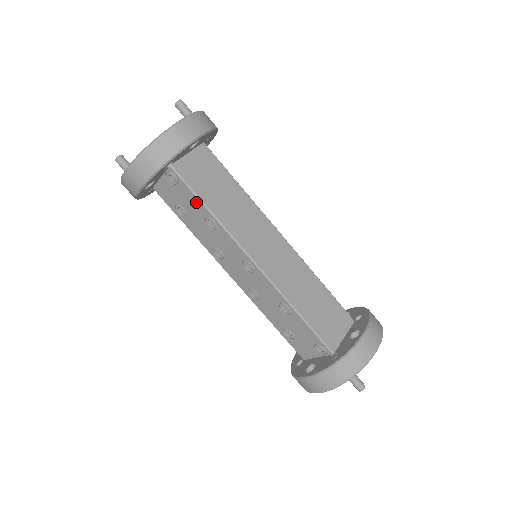
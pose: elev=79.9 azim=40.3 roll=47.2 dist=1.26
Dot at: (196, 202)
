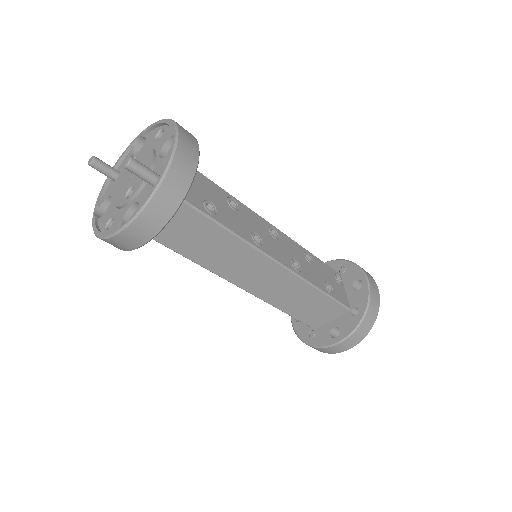
Dot at: occluded
